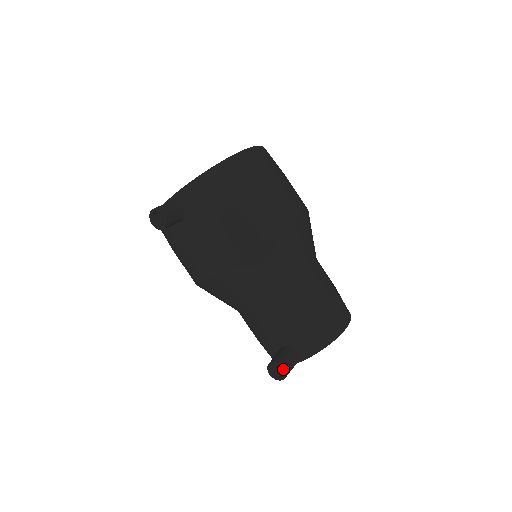
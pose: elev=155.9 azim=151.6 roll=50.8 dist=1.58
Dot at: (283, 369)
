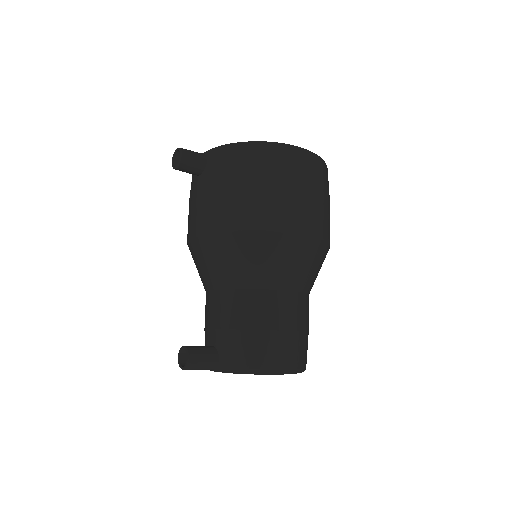
Dot at: (187, 358)
